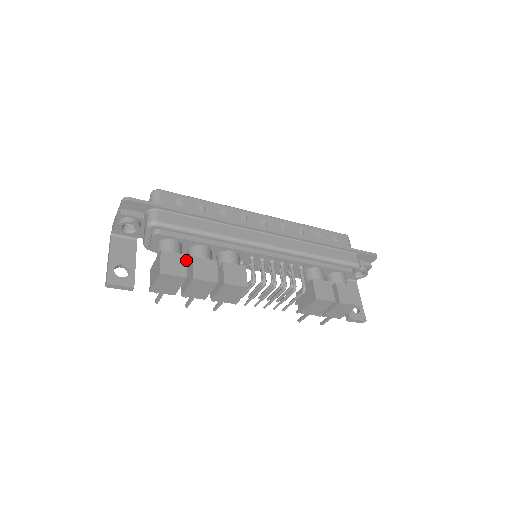
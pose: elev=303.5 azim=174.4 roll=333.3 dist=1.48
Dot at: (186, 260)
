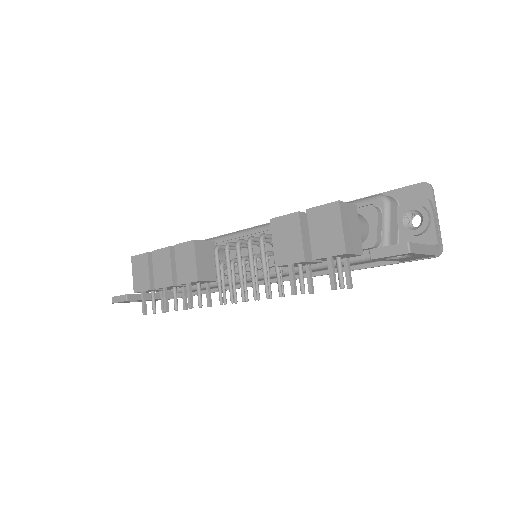
Dot at: occluded
